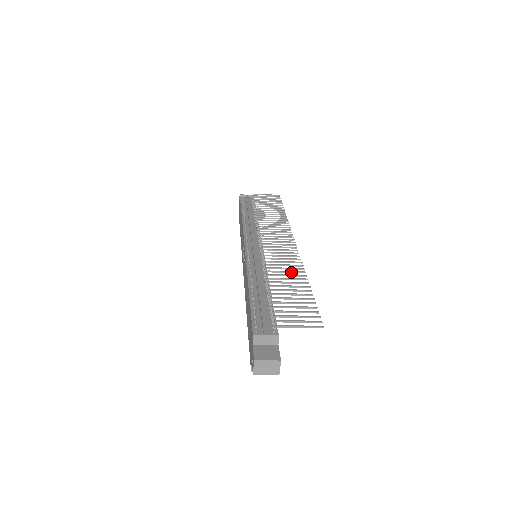
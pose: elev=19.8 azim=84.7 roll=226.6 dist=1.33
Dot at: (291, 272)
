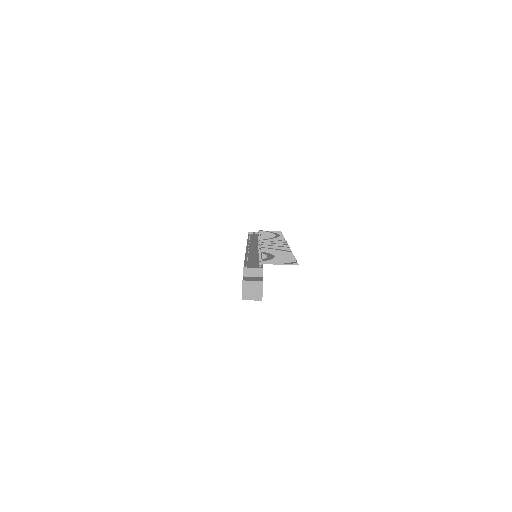
Dot at: (280, 251)
